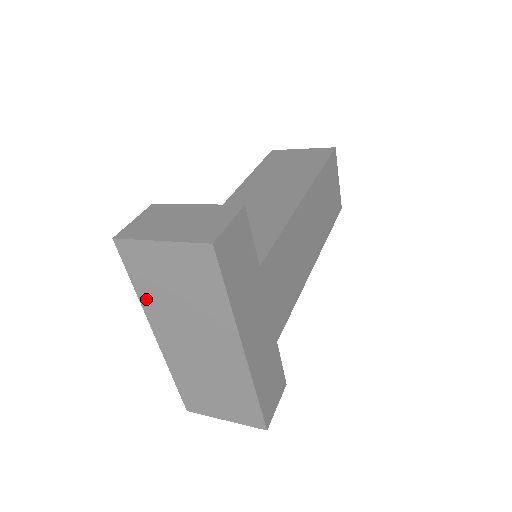
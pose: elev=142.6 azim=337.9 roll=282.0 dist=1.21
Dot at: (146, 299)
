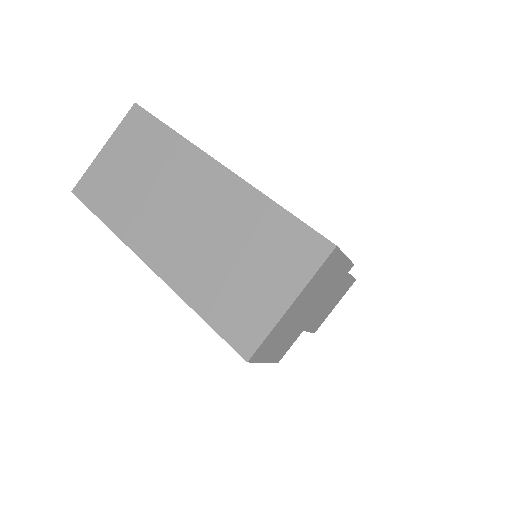
Dot at: (118, 222)
